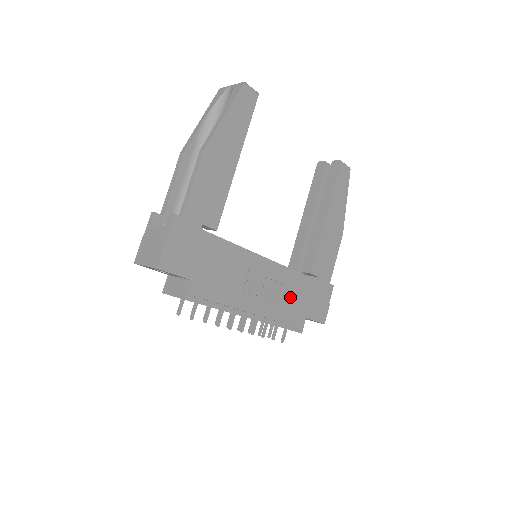
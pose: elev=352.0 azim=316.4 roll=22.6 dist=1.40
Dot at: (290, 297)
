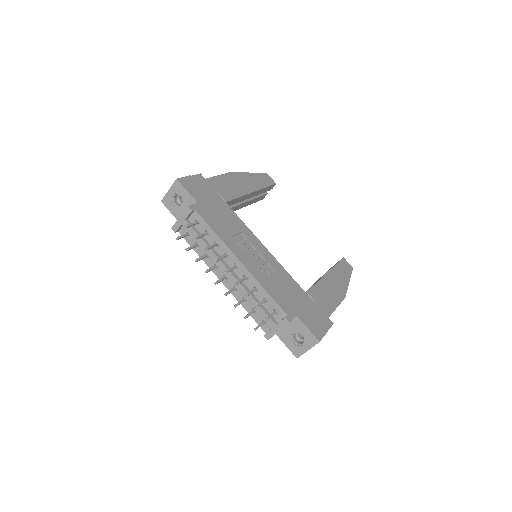
Dot at: (281, 286)
